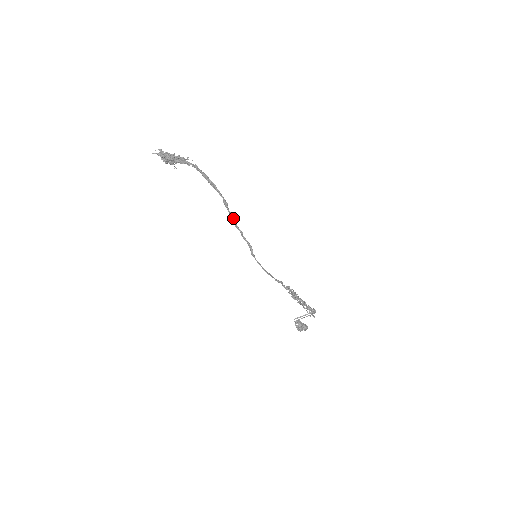
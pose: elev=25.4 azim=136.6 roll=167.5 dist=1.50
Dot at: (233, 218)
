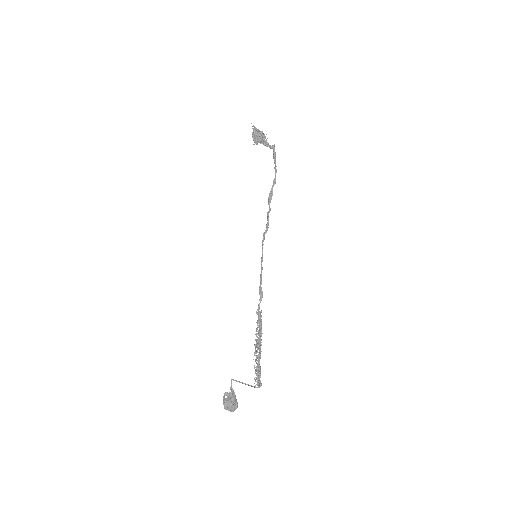
Dot at: (271, 196)
